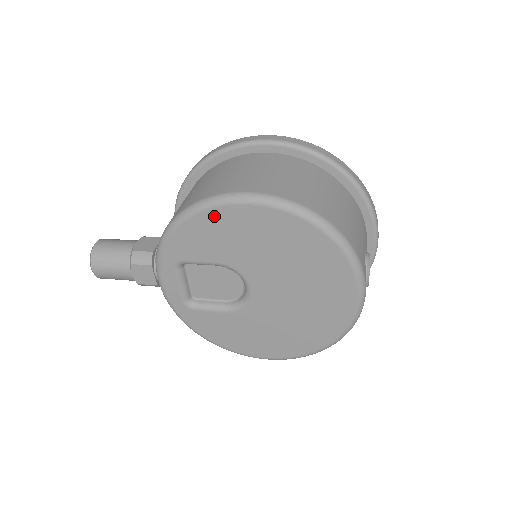
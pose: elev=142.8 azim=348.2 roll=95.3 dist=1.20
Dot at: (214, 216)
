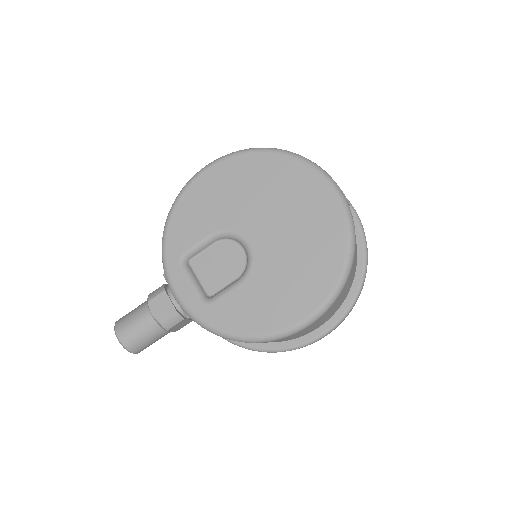
Dot at: (191, 194)
